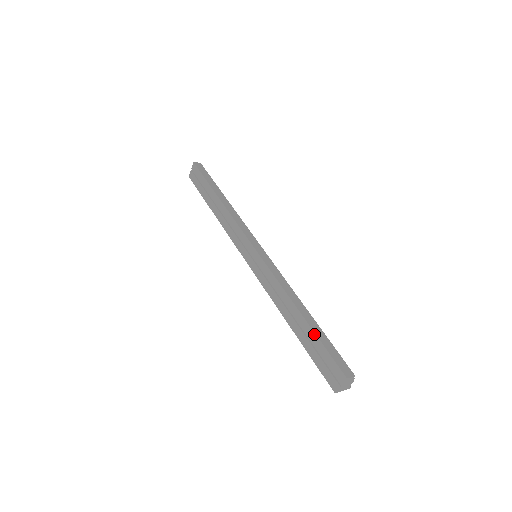
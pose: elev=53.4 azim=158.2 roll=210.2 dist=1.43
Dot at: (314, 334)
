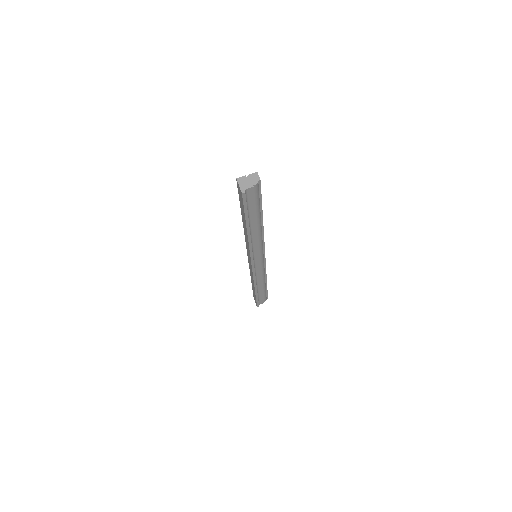
Dot at: occluded
